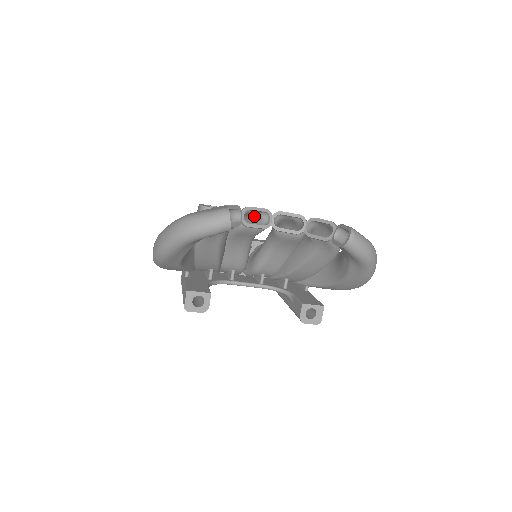
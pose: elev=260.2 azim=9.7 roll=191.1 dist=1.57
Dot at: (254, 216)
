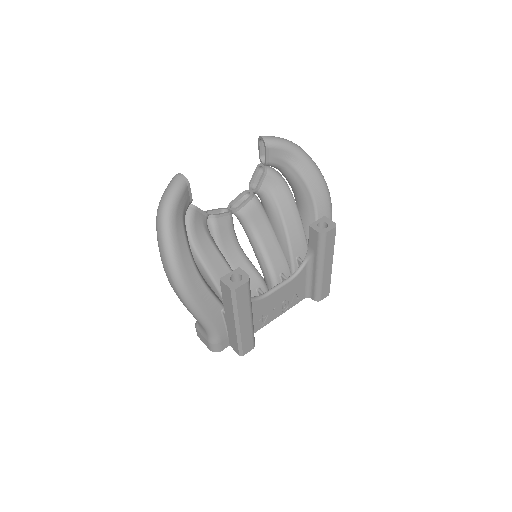
Dot at: occluded
